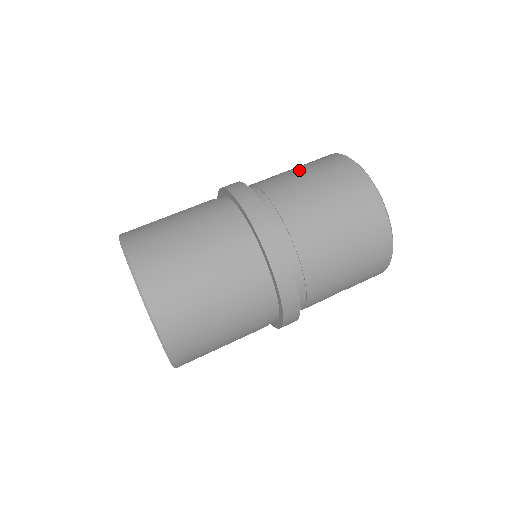
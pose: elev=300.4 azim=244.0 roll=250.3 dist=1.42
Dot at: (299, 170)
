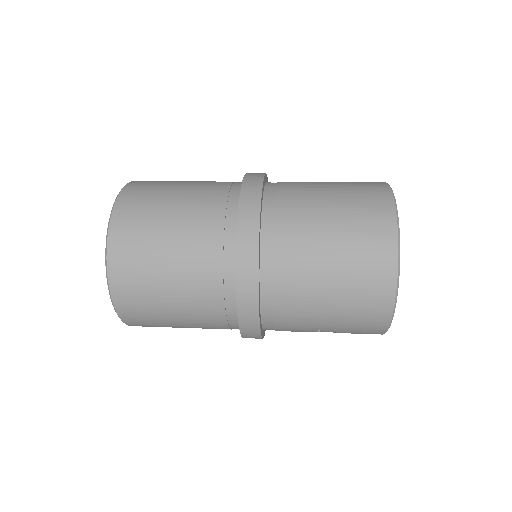
Dot at: (331, 185)
